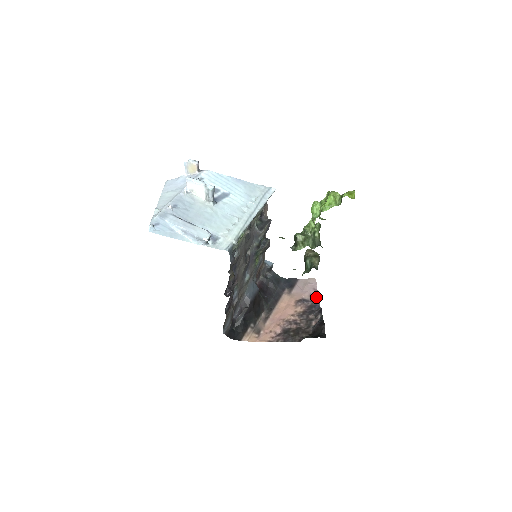
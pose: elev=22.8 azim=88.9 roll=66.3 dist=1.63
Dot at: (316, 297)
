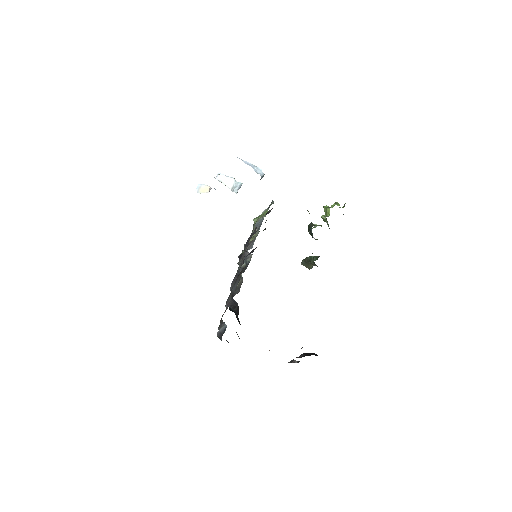
Dot at: occluded
